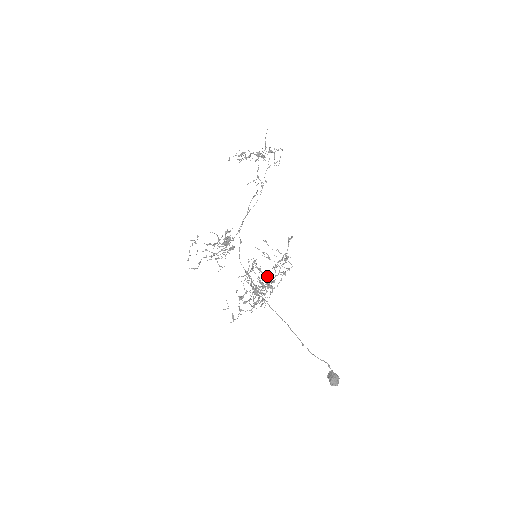
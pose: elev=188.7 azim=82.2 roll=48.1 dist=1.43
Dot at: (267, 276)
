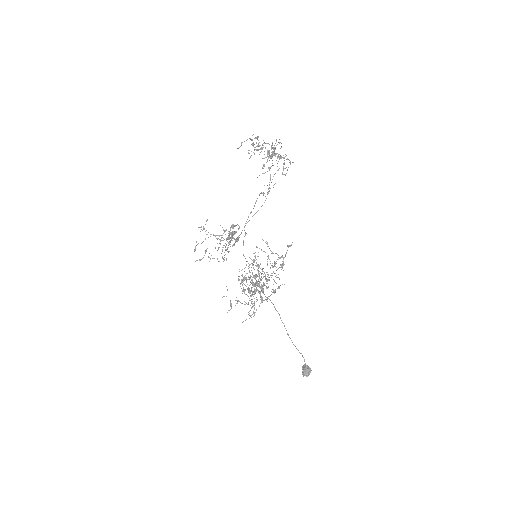
Dot at: (265, 274)
